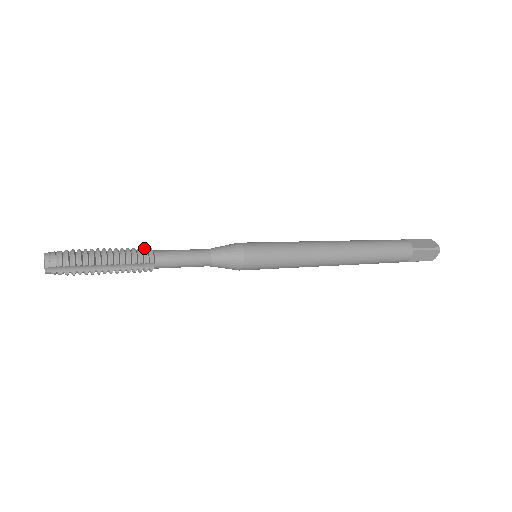
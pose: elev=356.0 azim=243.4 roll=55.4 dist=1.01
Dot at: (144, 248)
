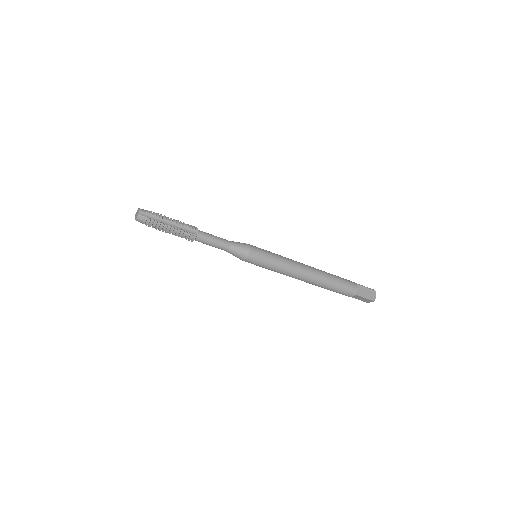
Dot at: occluded
